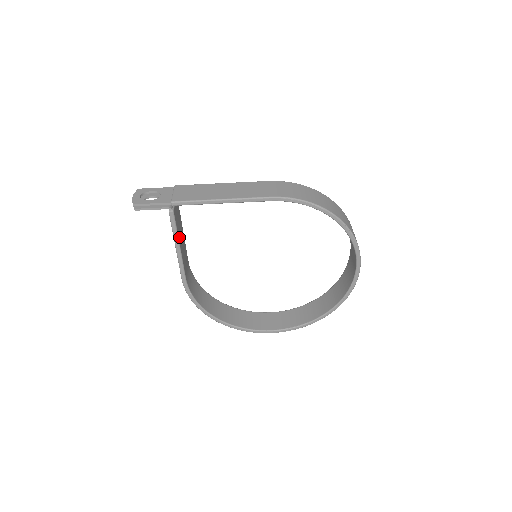
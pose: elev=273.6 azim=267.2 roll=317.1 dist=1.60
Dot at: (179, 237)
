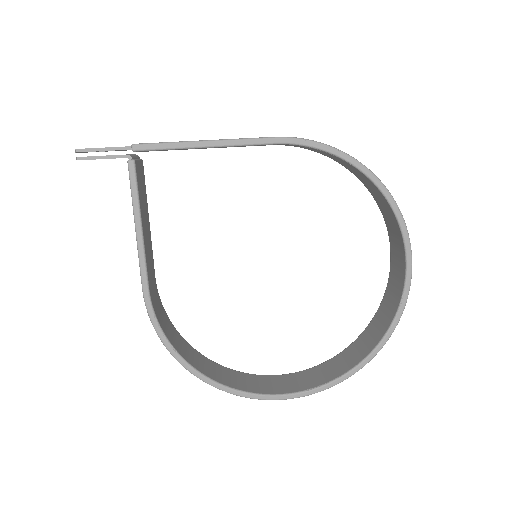
Dot at: (141, 212)
